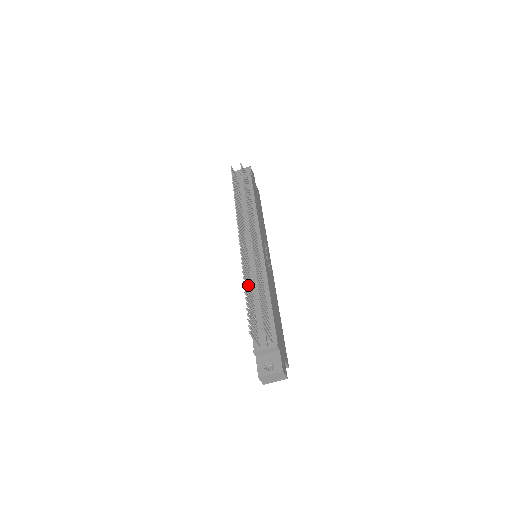
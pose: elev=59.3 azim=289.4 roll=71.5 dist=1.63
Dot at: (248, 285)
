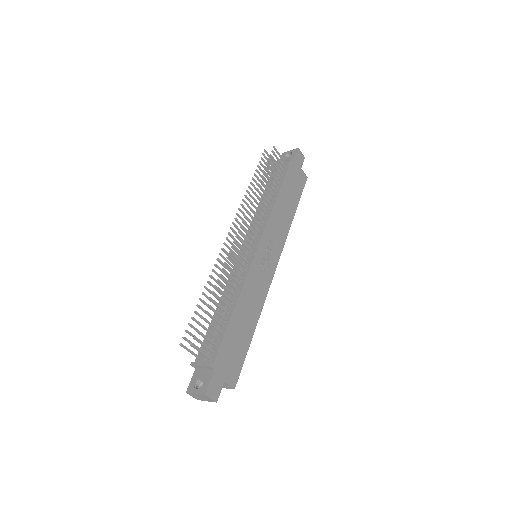
Dot at: (217, 290)
